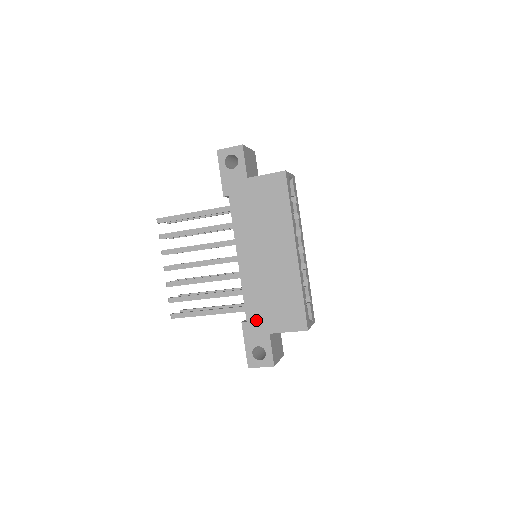
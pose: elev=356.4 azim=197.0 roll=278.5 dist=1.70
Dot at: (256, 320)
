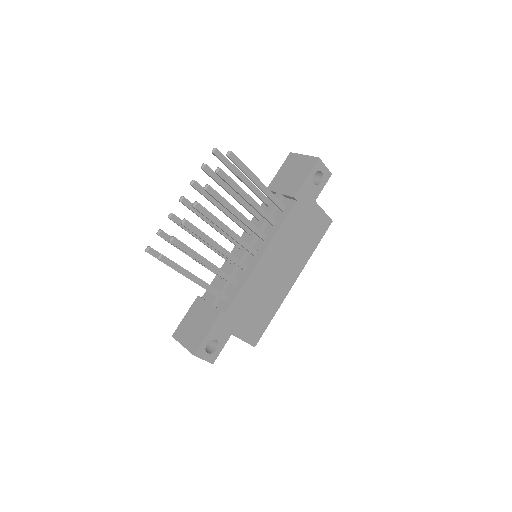
Dot at: (232, 317)
